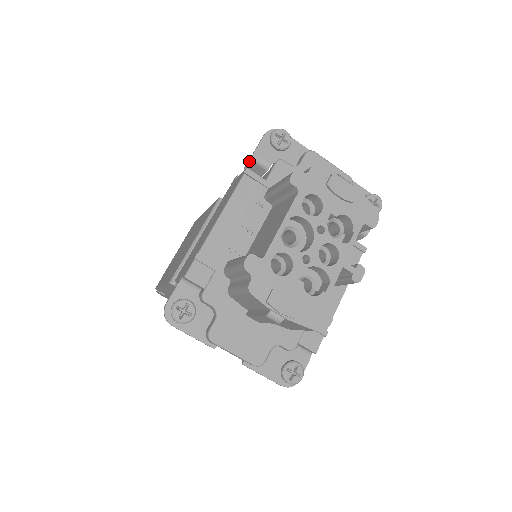
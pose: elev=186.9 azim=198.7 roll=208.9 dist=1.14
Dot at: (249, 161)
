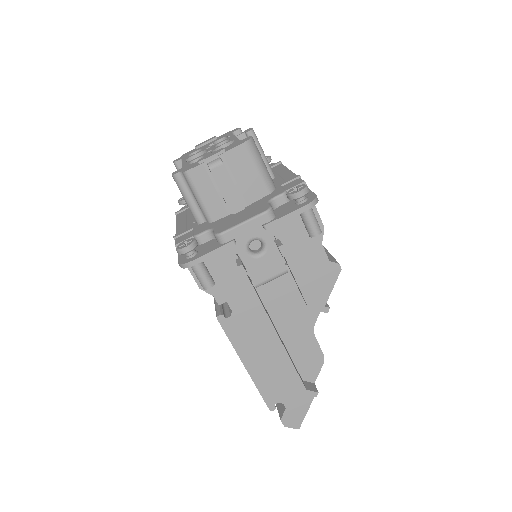
Dot at: occluded
